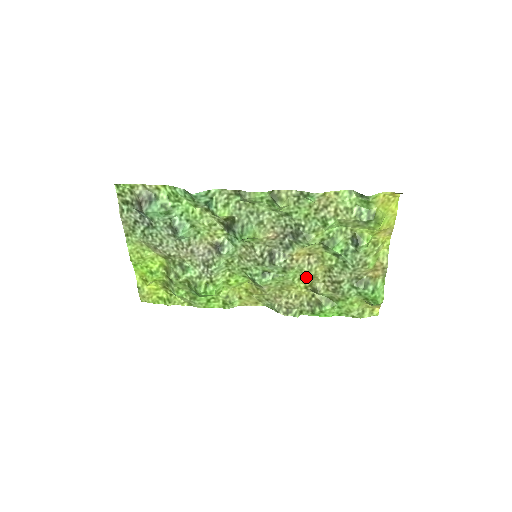
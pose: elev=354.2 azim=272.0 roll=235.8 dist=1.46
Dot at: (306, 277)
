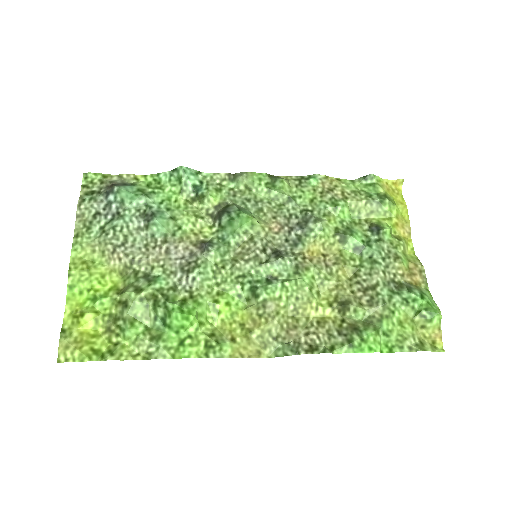
Dot at: (327, 289)
